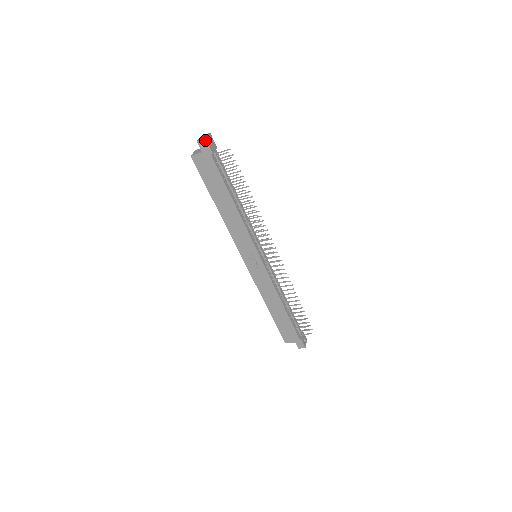
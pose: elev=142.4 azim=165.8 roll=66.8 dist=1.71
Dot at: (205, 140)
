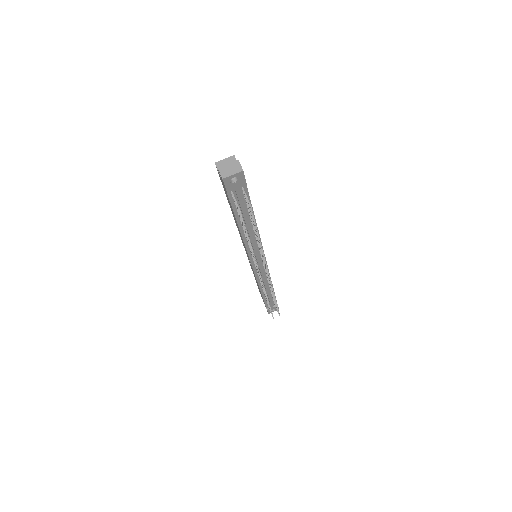
Dot at: (222, 179)
